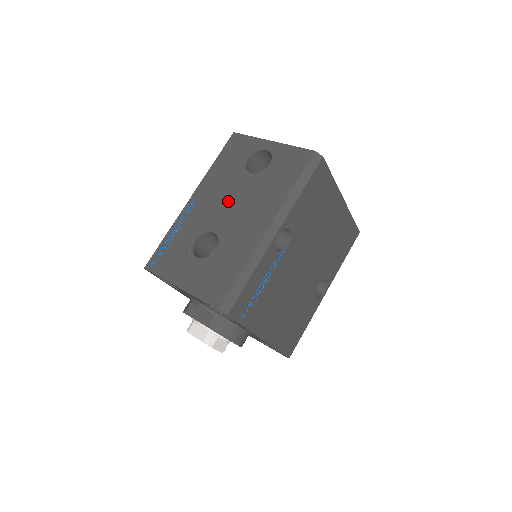
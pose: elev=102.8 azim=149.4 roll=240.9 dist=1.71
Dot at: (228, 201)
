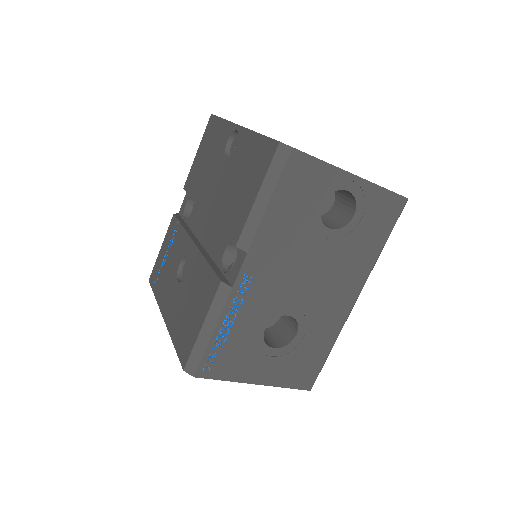
Dot at: (303, 273)
